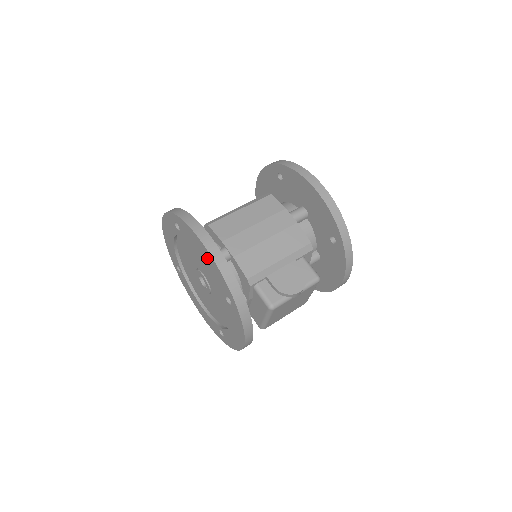
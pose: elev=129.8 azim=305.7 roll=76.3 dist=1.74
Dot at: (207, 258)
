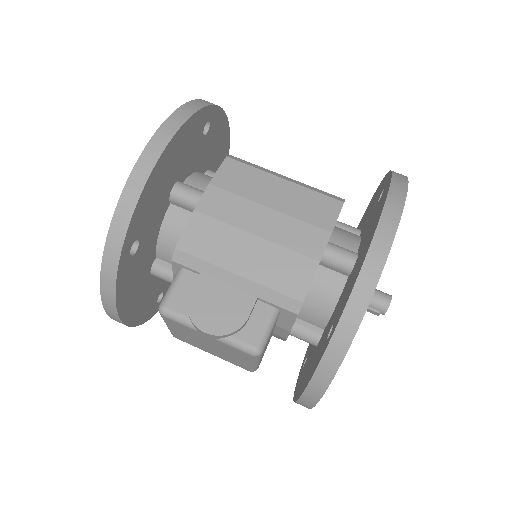
Dot at: occluded
